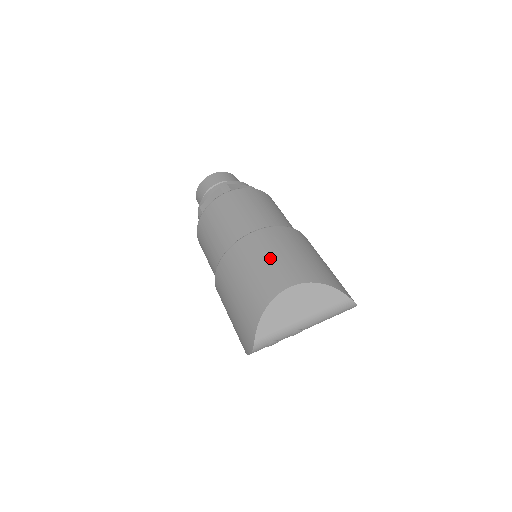
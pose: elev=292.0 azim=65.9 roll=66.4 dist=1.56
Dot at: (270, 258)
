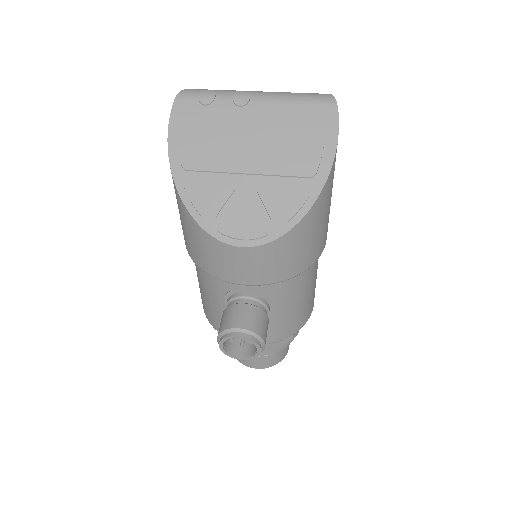
Dot at: occluded
